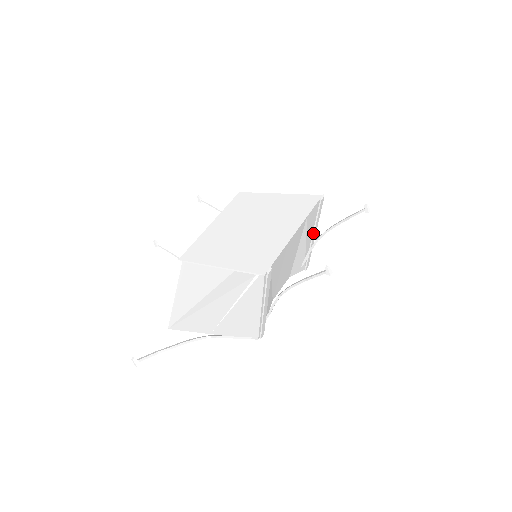
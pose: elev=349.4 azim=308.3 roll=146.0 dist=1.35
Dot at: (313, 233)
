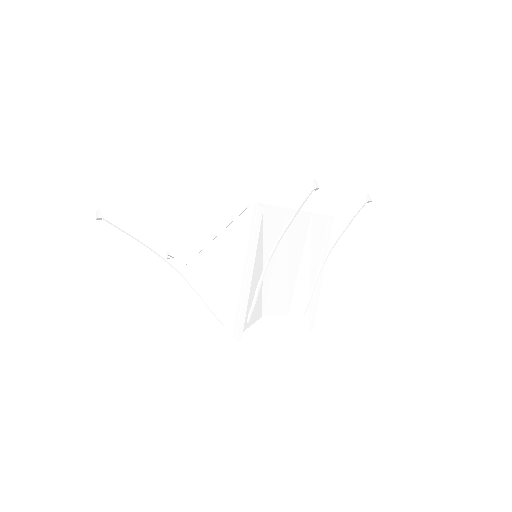
Dot at: occluded
